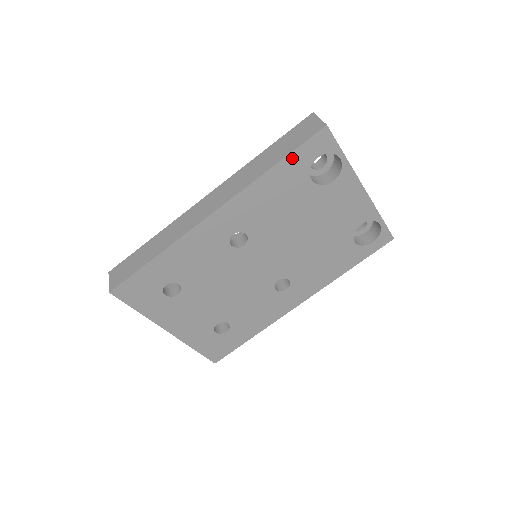
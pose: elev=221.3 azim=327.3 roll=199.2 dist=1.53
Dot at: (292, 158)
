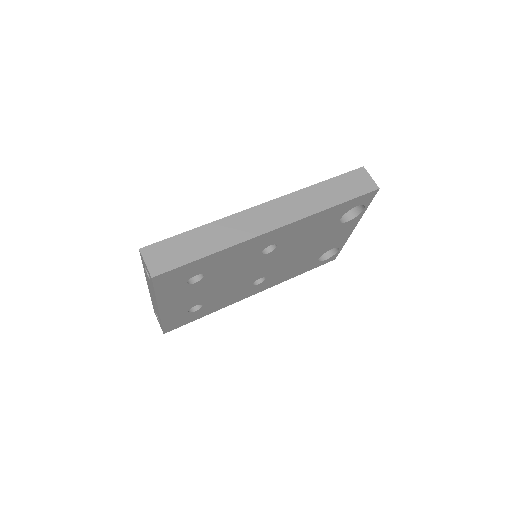
Dot at: (347, 203)
